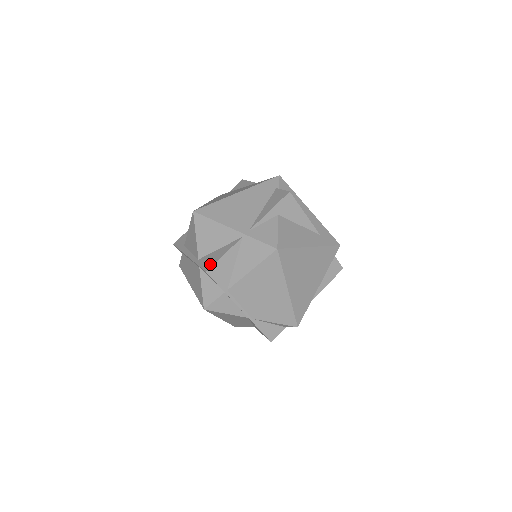
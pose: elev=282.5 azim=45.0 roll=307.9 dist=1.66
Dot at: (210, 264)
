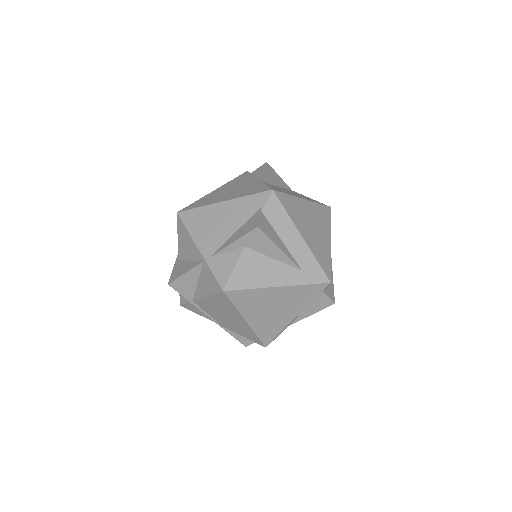
Dot at: (174, 276)
